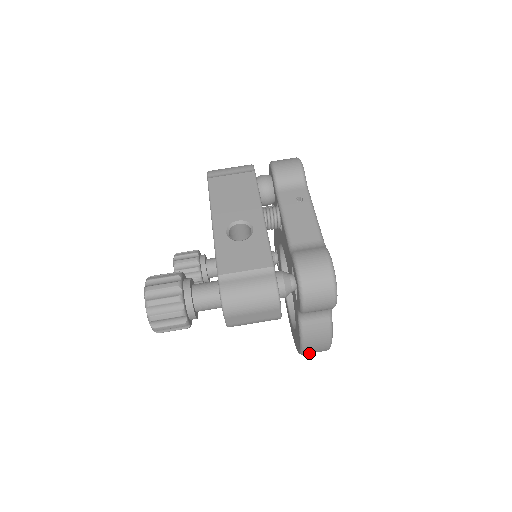
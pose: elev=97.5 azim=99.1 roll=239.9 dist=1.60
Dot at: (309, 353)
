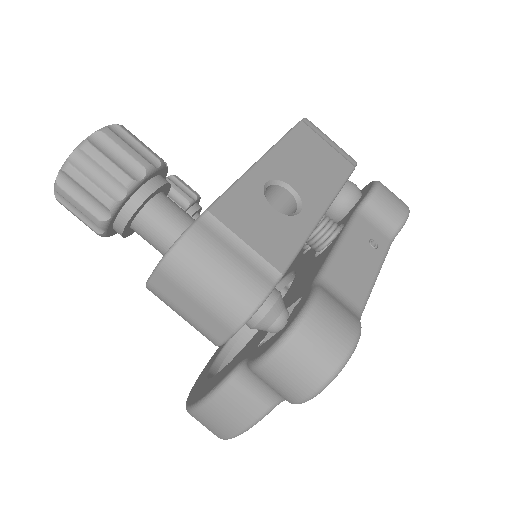
Dot at: (197, 419)
